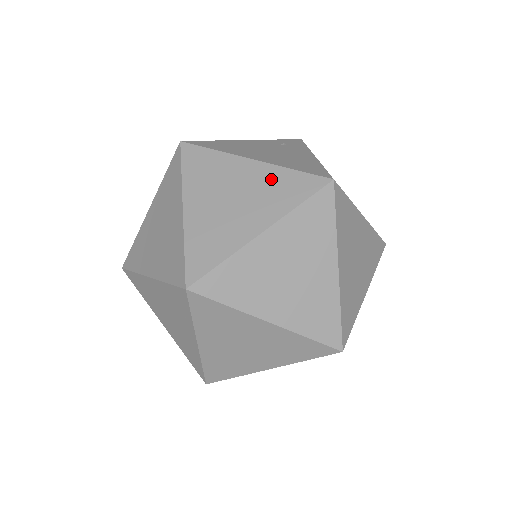
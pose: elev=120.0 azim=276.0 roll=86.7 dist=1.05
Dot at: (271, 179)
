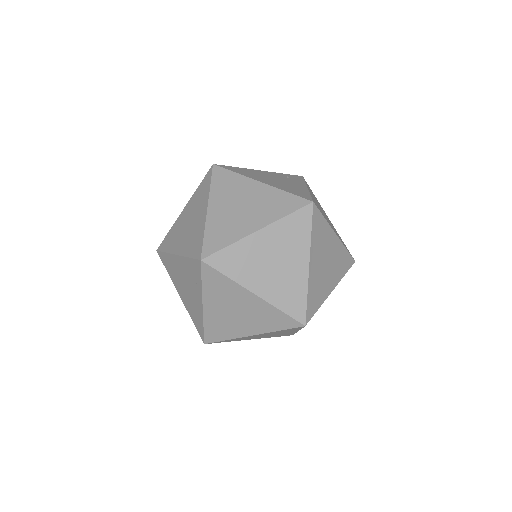
Dot at: (271, 196)
